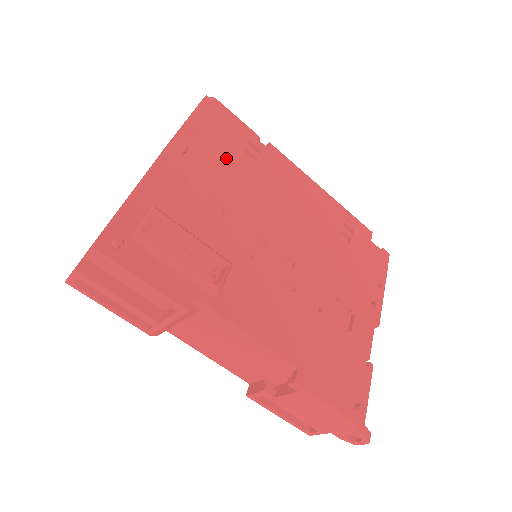
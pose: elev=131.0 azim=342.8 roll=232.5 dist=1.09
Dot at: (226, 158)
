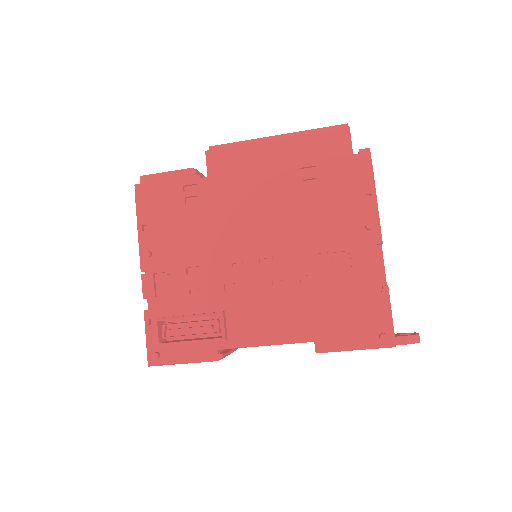
Dot at: (177, 224)
